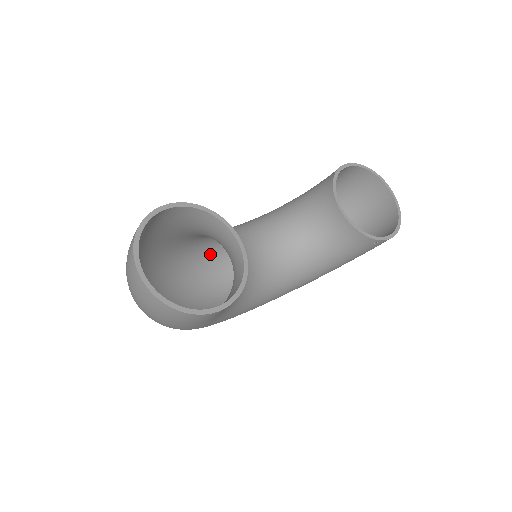
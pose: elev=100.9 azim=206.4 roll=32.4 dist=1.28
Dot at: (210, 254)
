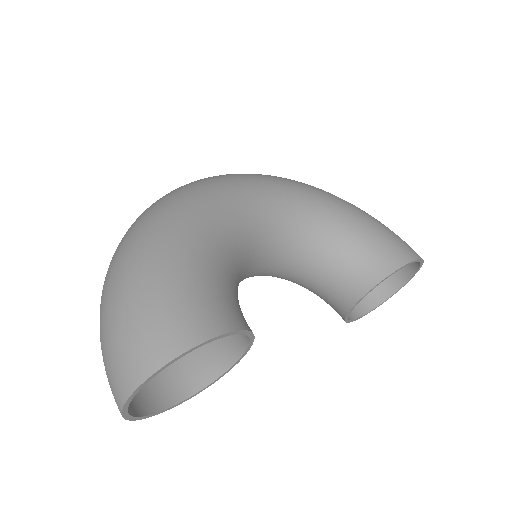
Dot at: occluded
